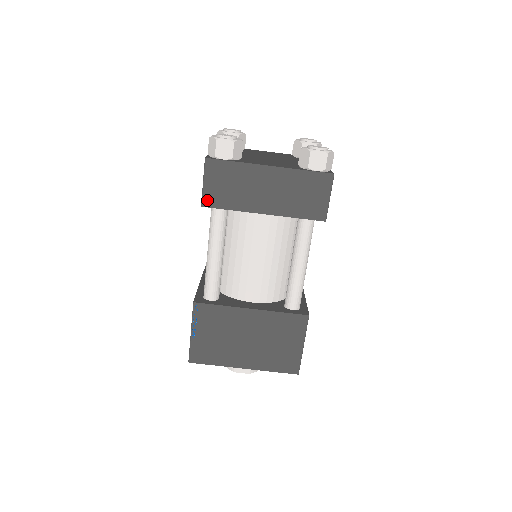
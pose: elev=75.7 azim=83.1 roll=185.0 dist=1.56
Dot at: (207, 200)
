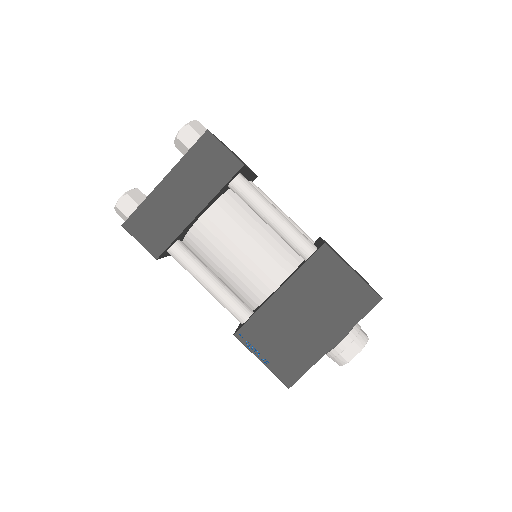
Dot at: (155, 251)
